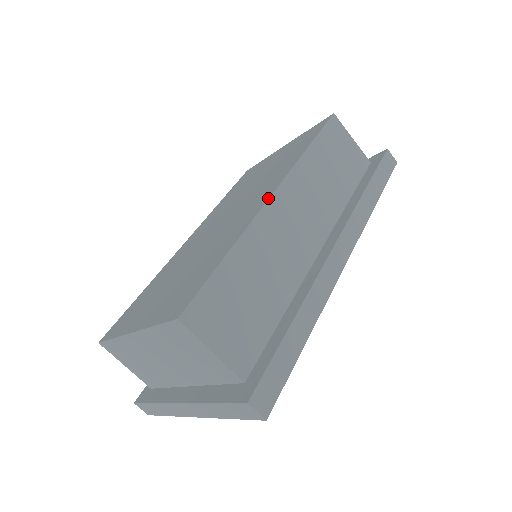
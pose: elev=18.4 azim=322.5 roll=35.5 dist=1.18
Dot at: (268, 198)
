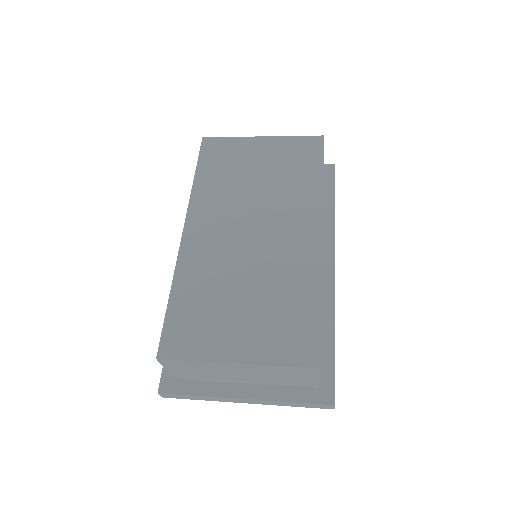
Dot at: (321, 240)
